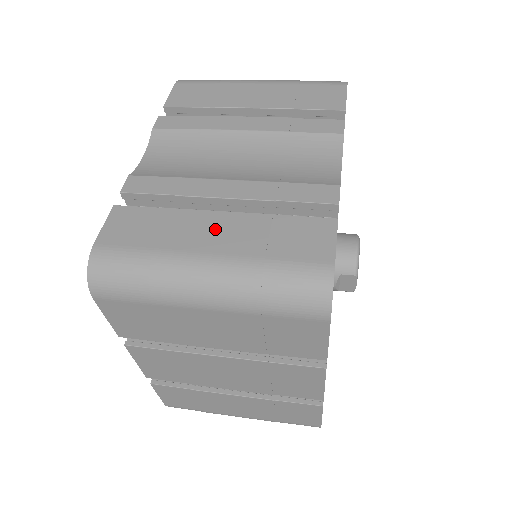
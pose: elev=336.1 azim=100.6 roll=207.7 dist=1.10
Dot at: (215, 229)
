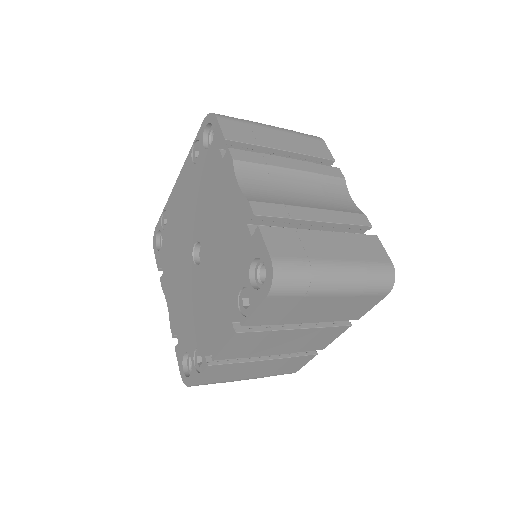
Dot at: (330, 243)
